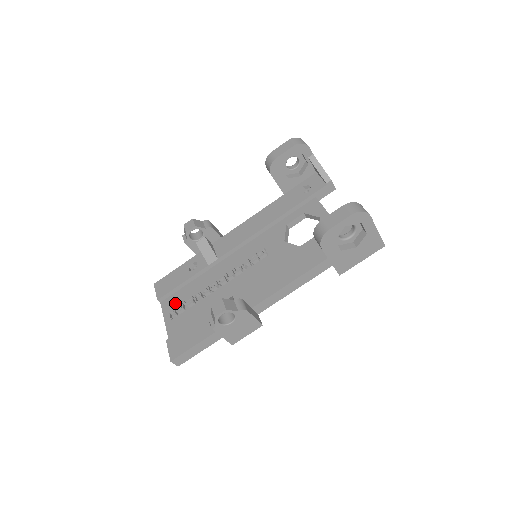
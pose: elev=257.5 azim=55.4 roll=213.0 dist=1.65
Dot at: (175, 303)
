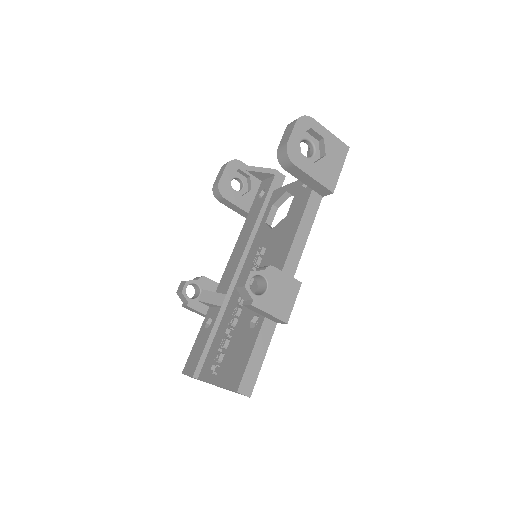
Dot at: (211, 362)
